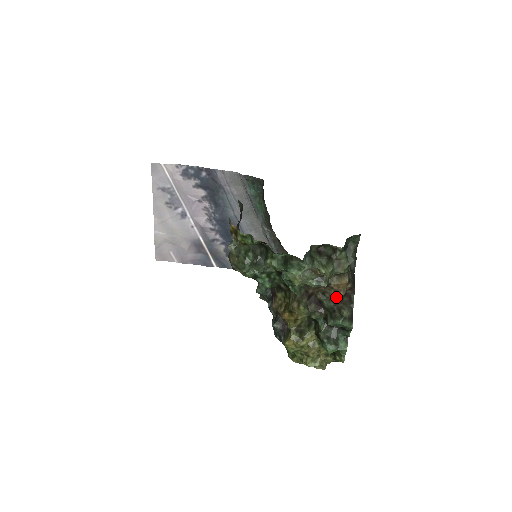
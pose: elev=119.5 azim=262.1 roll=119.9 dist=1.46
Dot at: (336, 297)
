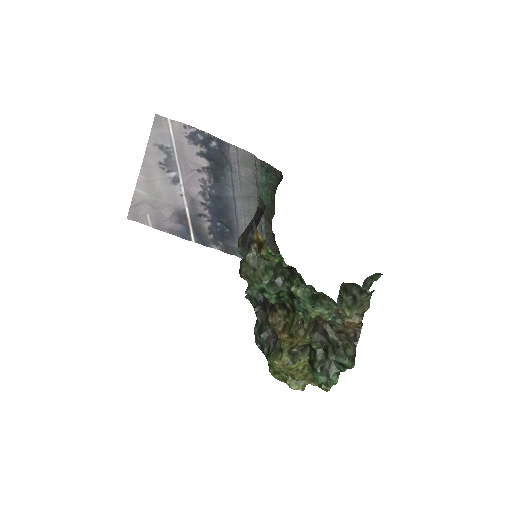
Dot at: (343, 332)
